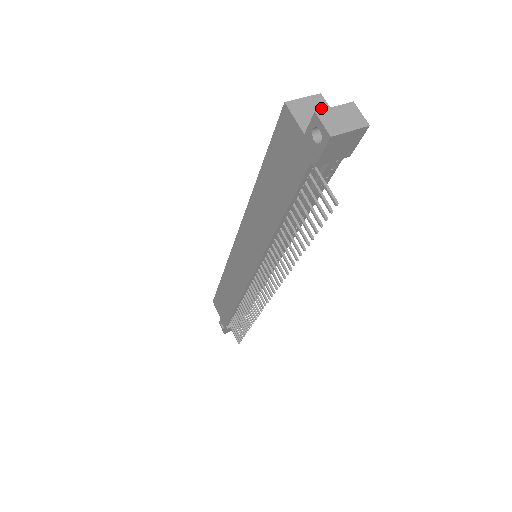
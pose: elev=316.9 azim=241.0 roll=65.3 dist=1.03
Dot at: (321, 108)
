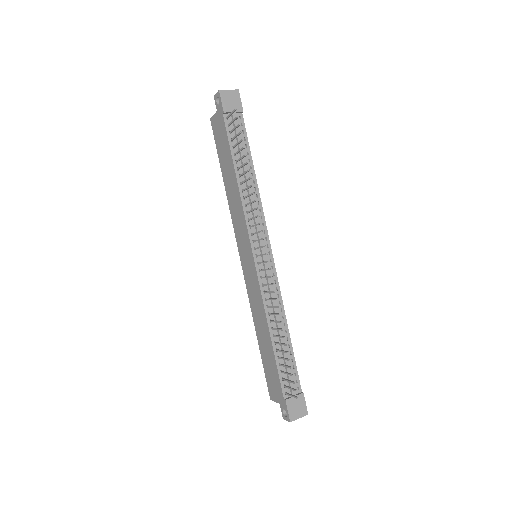
Dot at: occluded
